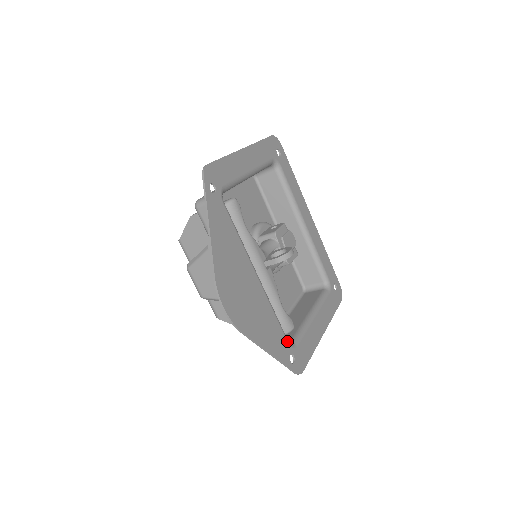
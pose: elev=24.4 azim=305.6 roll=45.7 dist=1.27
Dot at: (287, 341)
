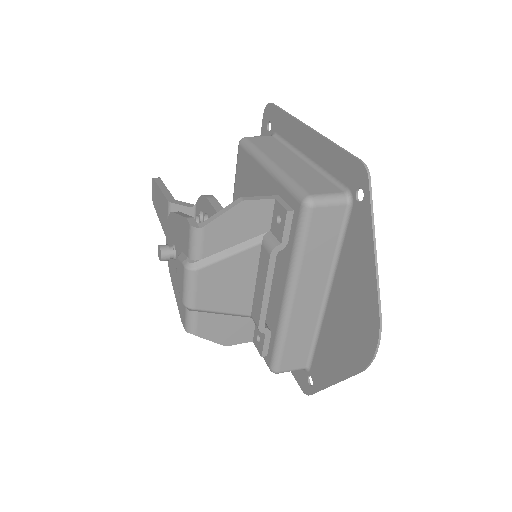
Dot at: (313, 363)
